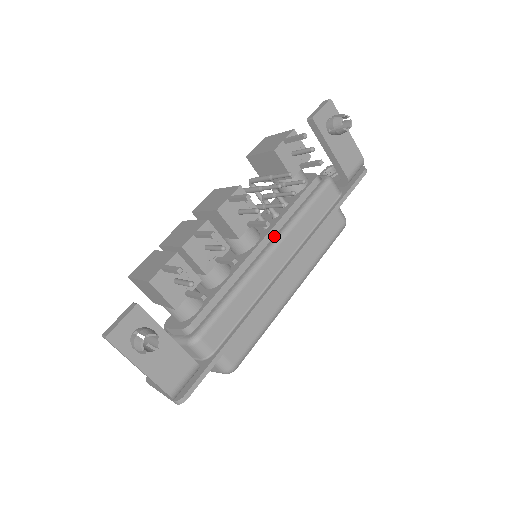
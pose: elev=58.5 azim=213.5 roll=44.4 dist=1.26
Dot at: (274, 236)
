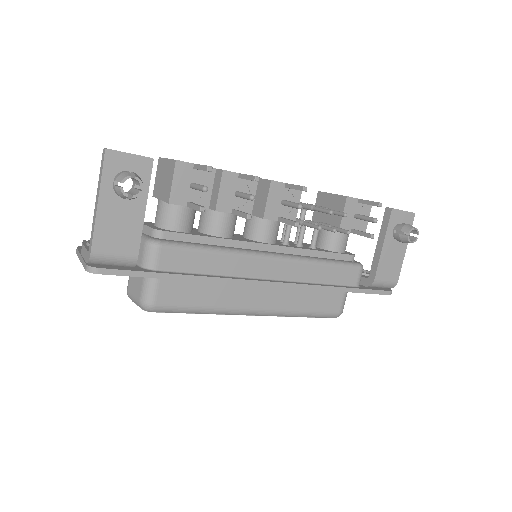
Dot at: (285, 253)
